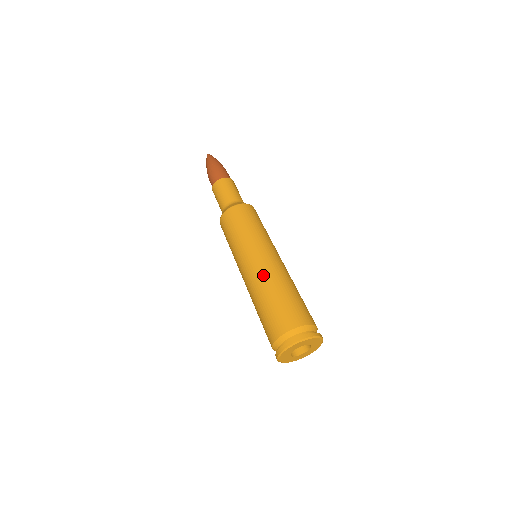
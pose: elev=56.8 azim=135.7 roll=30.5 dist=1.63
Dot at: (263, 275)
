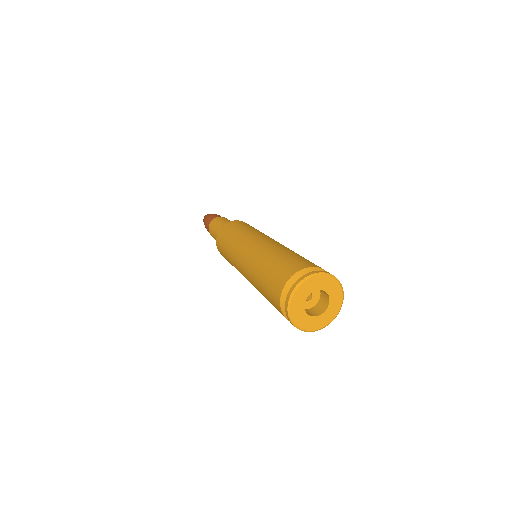
Dot at: (256, 253)
